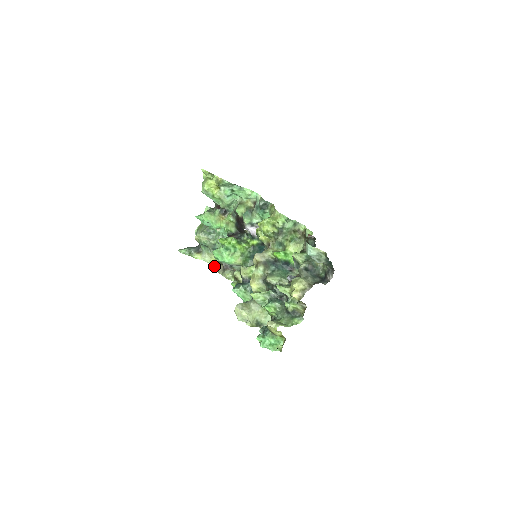
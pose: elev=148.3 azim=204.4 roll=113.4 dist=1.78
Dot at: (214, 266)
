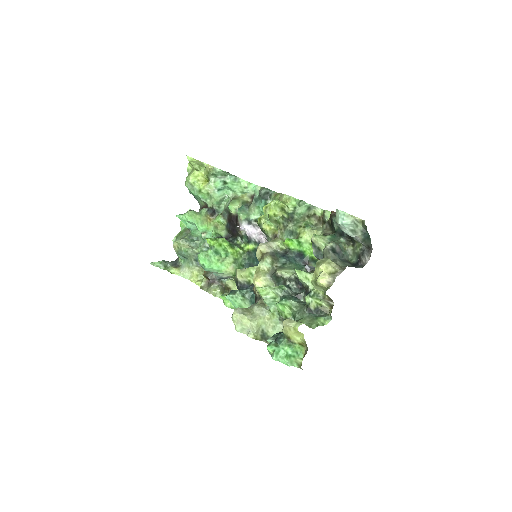
Dot at: (196, 282)
